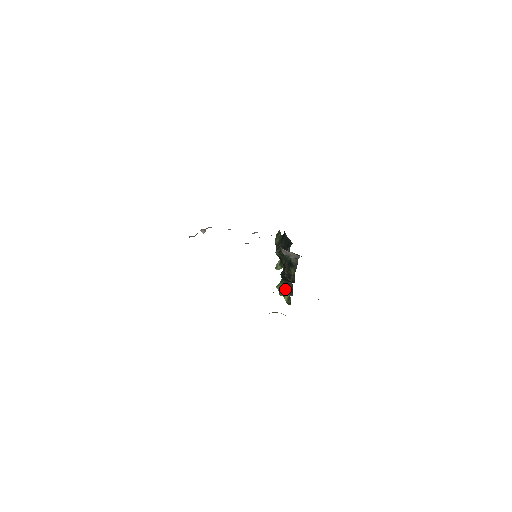
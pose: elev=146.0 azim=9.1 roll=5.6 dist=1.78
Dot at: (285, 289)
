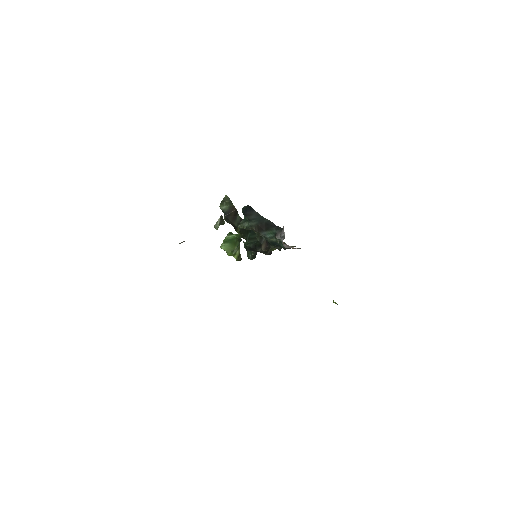
Dot at: (235, 250)
